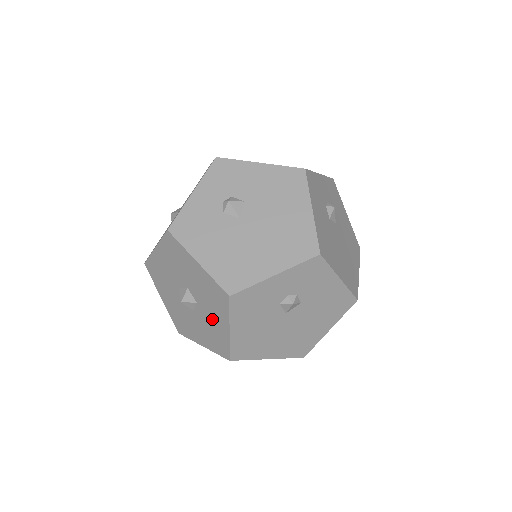
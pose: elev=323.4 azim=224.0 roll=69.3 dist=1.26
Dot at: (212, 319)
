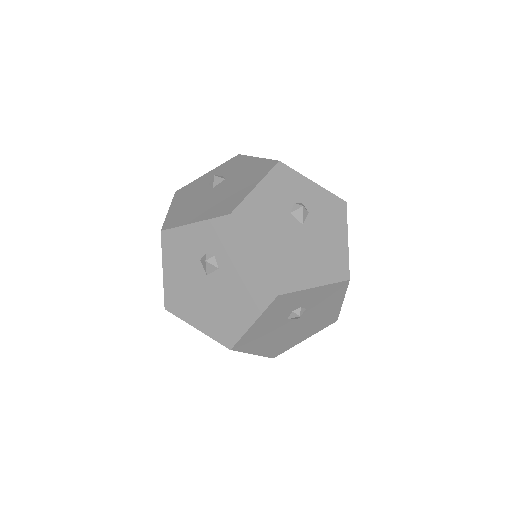
Dot at: occluded
